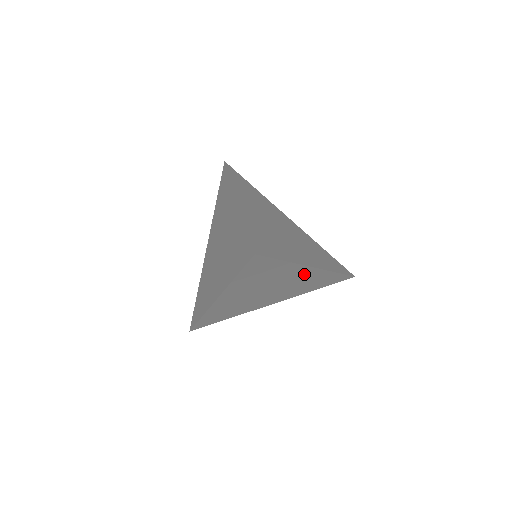
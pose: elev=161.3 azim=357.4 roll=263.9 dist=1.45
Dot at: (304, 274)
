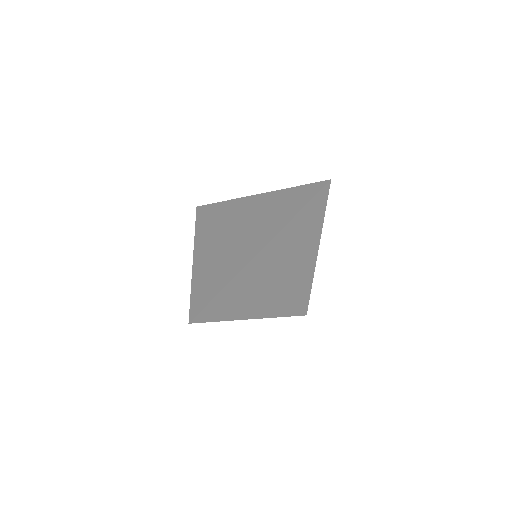
Dot at: occluded
